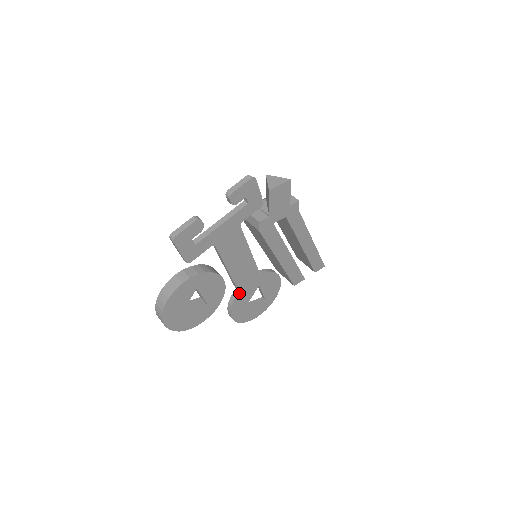
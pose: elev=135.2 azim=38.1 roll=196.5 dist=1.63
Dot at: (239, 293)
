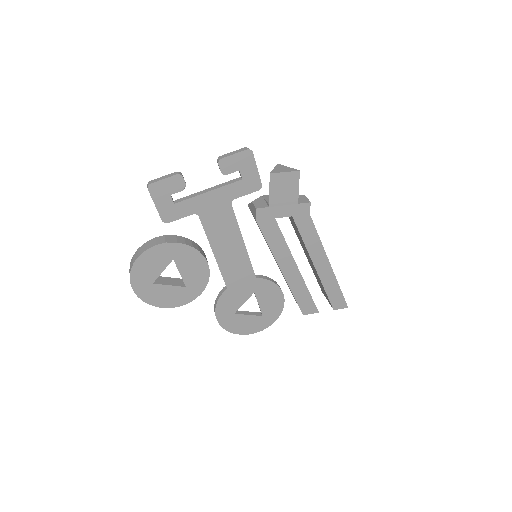
Dot at: (227, 290)
